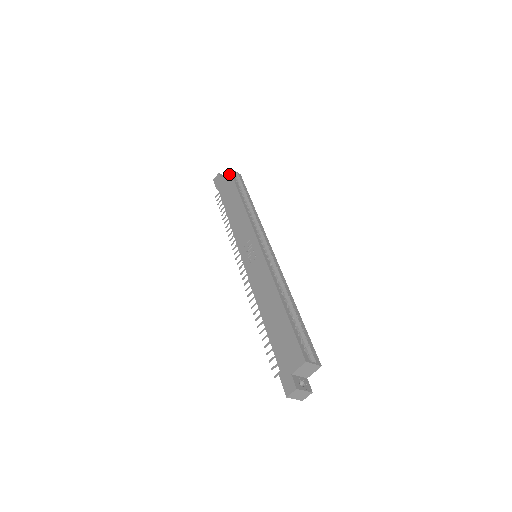
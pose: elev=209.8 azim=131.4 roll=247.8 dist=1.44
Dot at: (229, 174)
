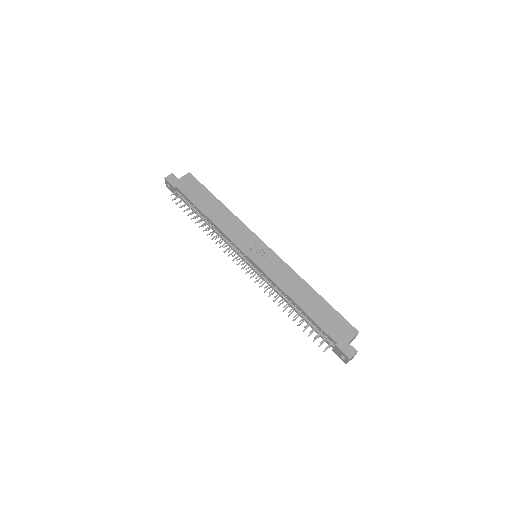
Dot at: (193, 178)
